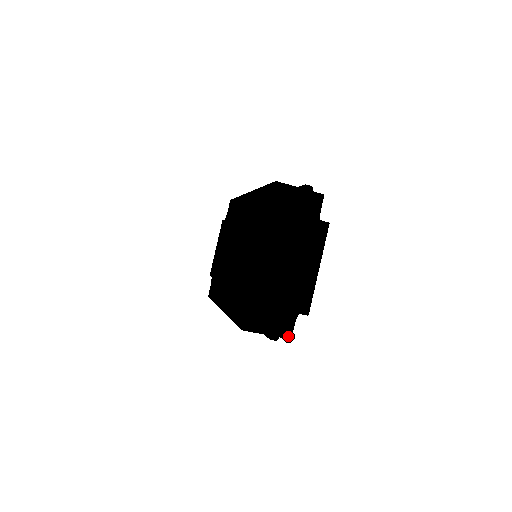
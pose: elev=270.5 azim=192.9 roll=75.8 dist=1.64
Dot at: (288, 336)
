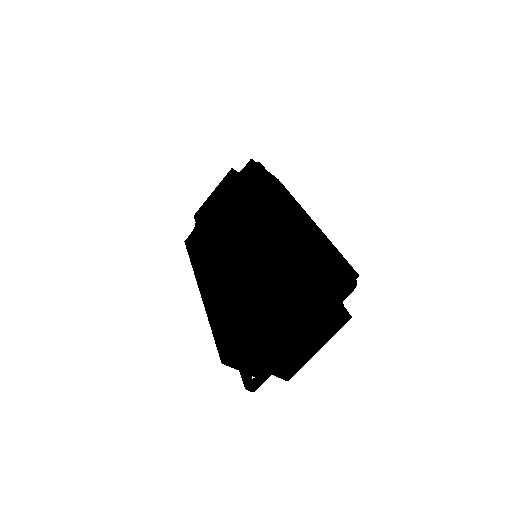
Dot at: occluded
